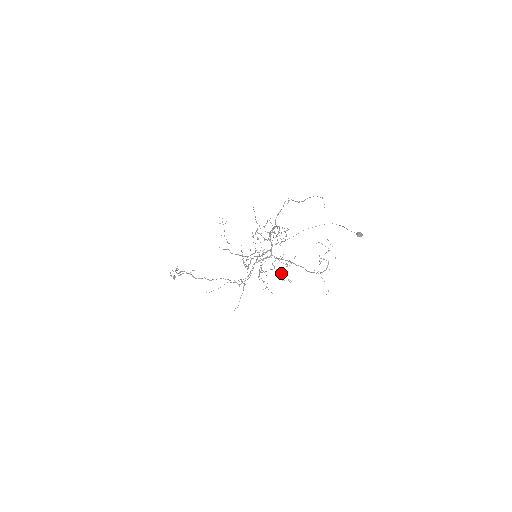
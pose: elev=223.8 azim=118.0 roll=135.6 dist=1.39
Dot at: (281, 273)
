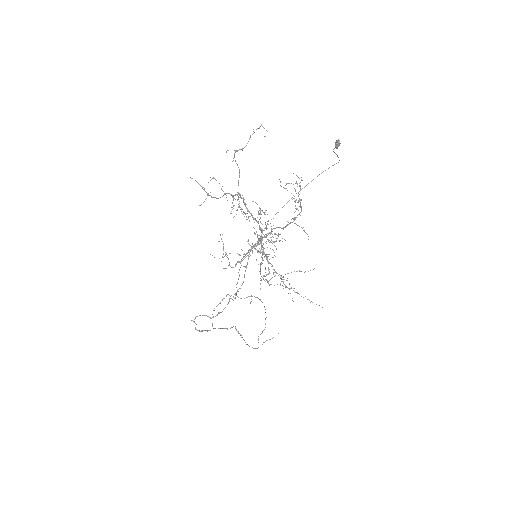
Dot at: (262, 252)
